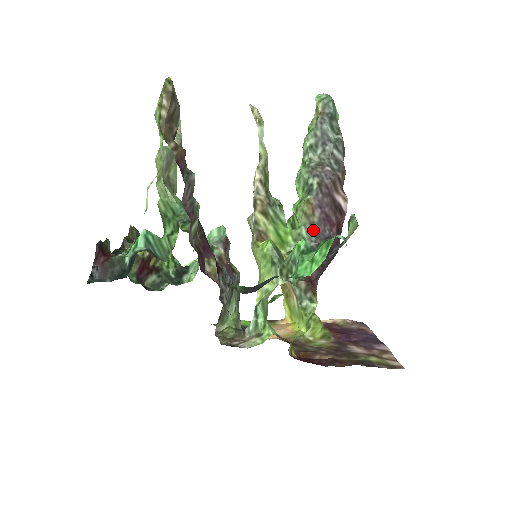
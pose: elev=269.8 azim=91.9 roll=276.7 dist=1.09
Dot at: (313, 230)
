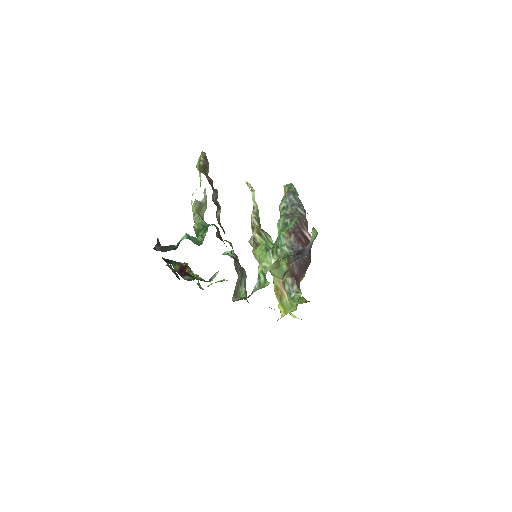
Dot at: (291, 247)
